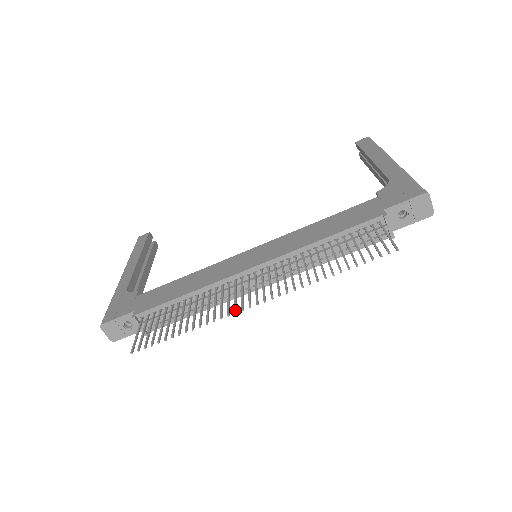
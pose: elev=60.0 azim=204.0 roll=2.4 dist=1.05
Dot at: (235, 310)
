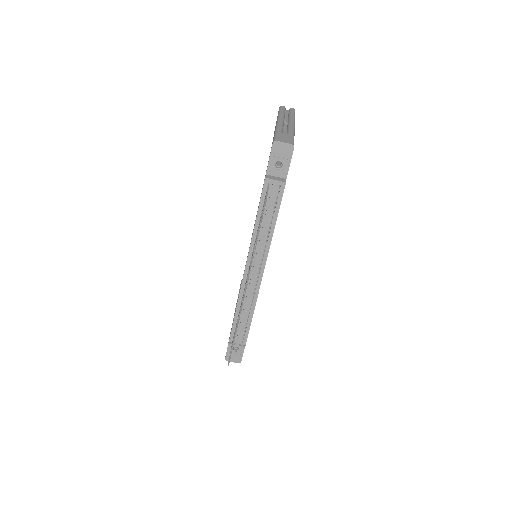
Dot at: (241, 305)
